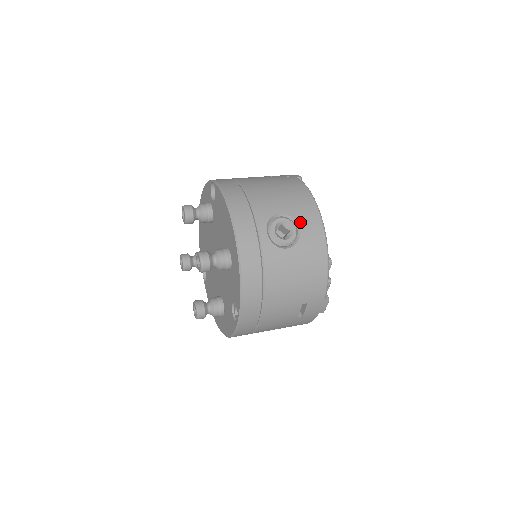
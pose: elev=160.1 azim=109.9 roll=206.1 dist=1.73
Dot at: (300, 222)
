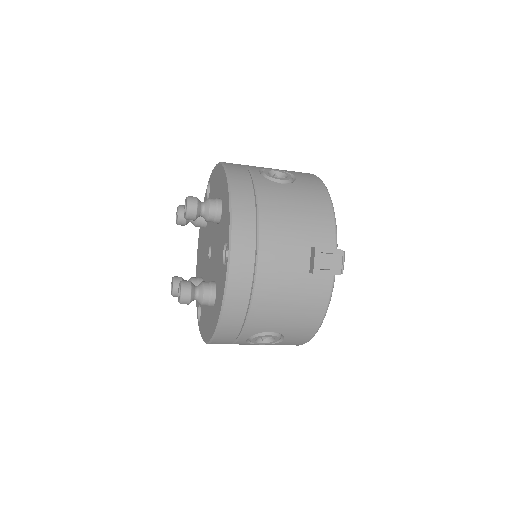
Dot at: (295, 174)
